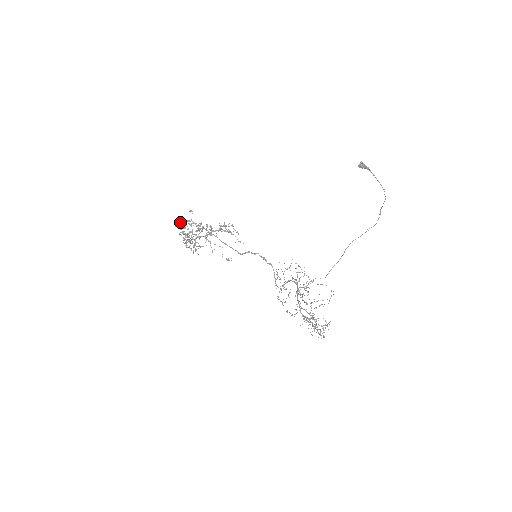
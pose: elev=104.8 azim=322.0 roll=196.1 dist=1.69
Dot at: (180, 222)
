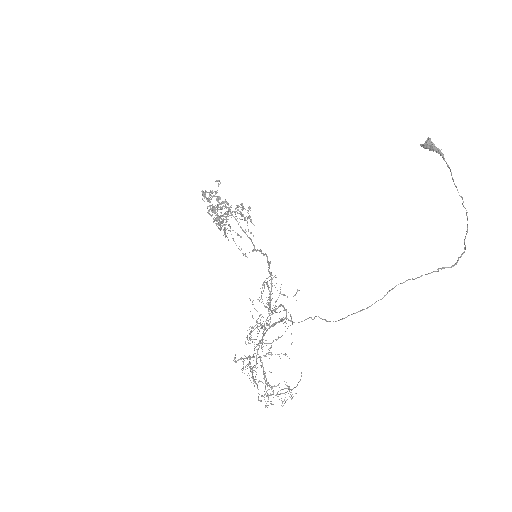
Dot at: occluded
